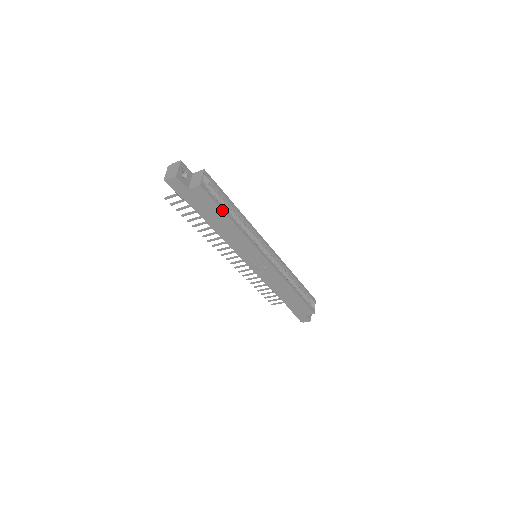
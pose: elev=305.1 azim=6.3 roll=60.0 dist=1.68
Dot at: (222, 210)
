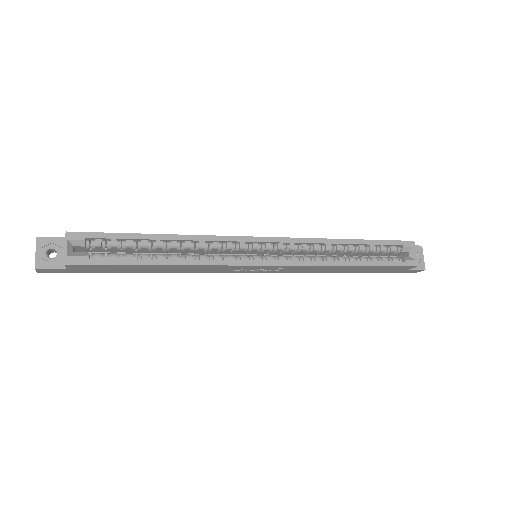
Dot at: (128, 265)
